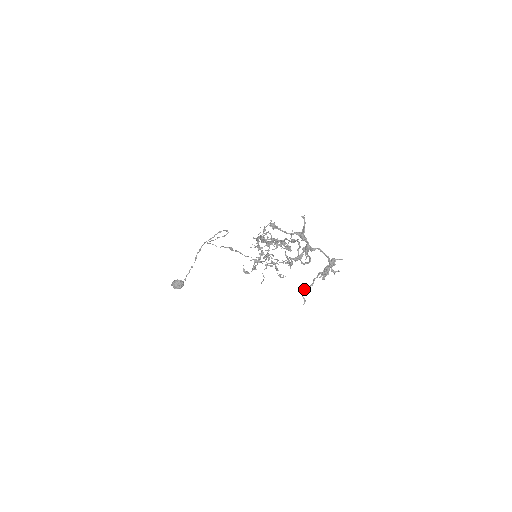
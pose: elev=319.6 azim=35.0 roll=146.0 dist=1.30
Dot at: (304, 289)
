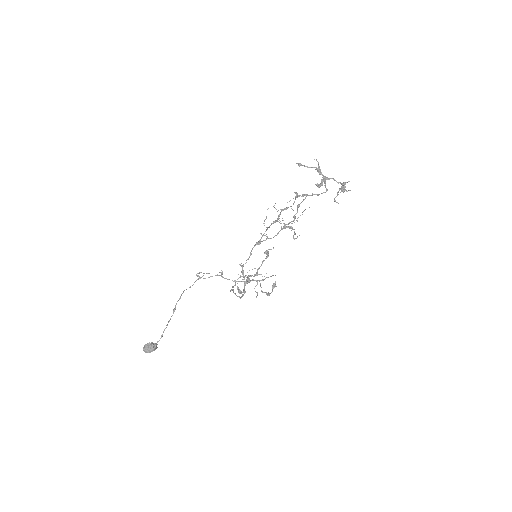
Dot at: (334, 198)
